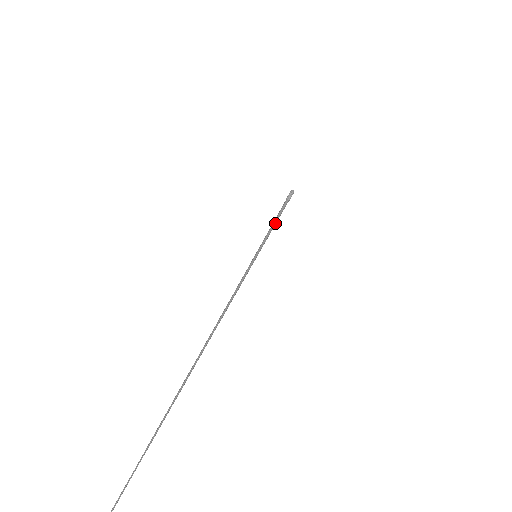
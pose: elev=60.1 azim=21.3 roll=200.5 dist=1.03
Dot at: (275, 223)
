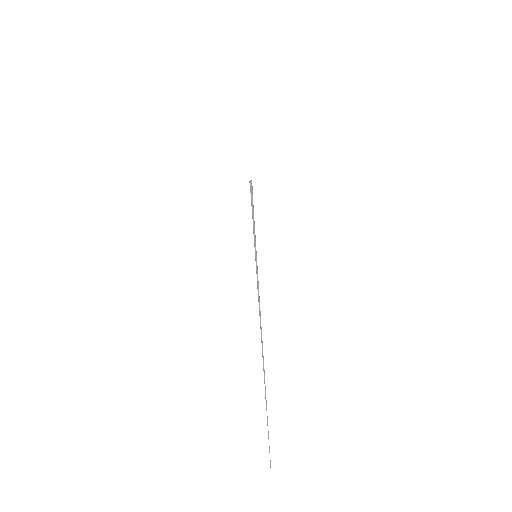
Dot at: occluded
